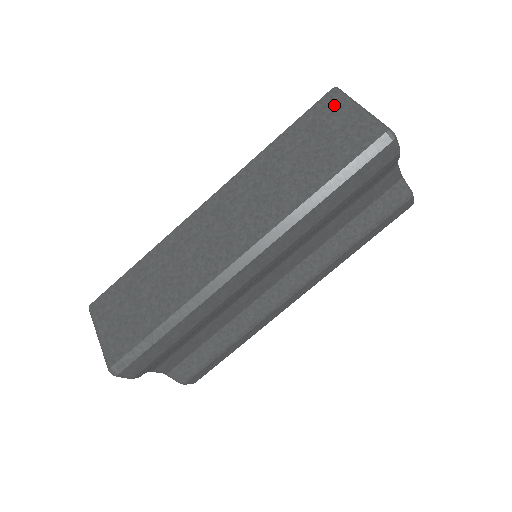
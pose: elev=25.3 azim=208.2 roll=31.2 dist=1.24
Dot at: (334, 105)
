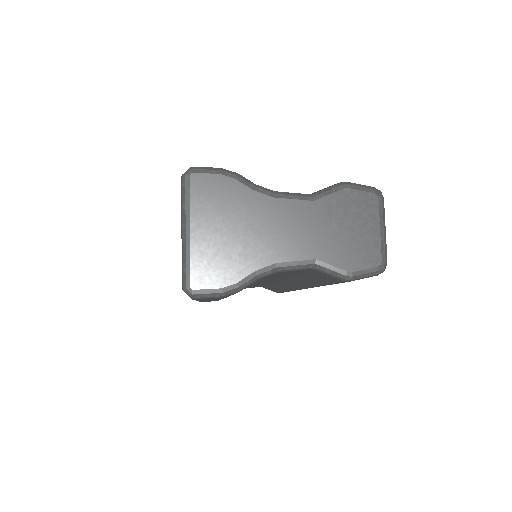
Dot at: occluded
